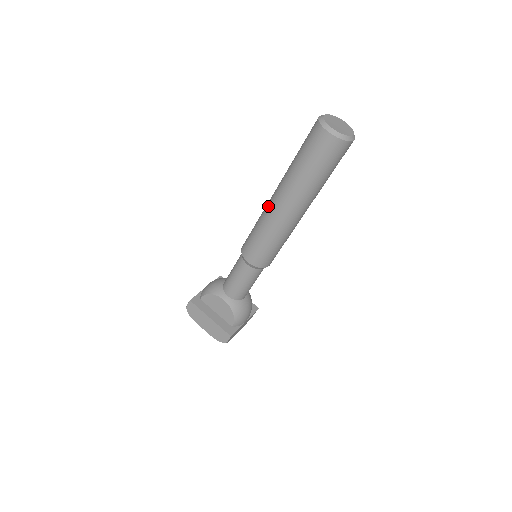
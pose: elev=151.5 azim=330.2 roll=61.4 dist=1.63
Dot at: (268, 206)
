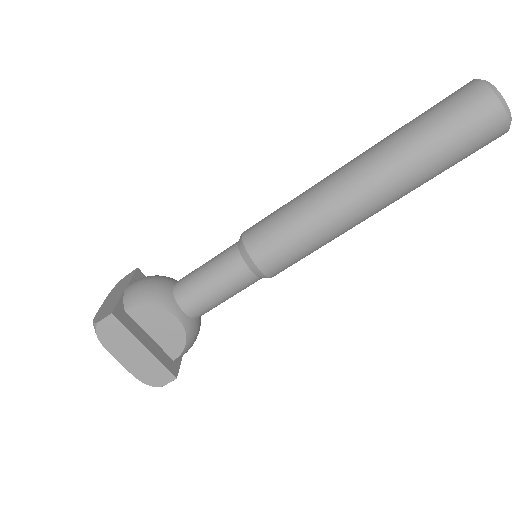
Dot at: (335, 188)
